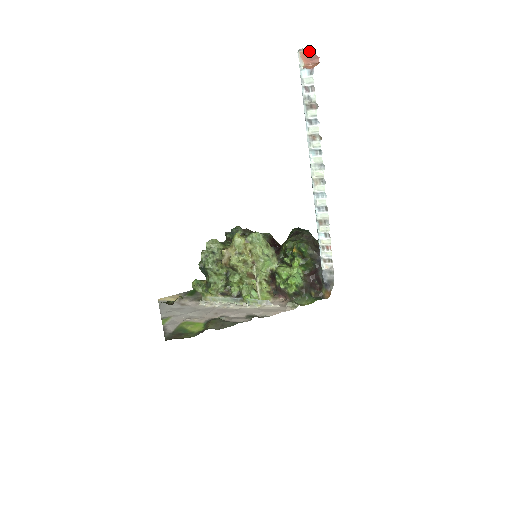
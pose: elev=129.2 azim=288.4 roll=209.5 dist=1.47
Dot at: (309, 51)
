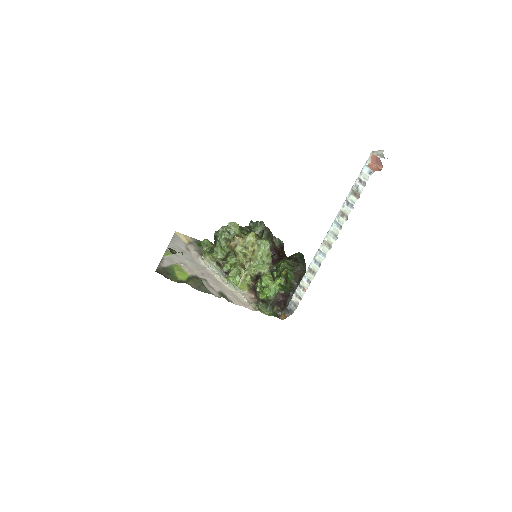
Dot at: (379, 158)
